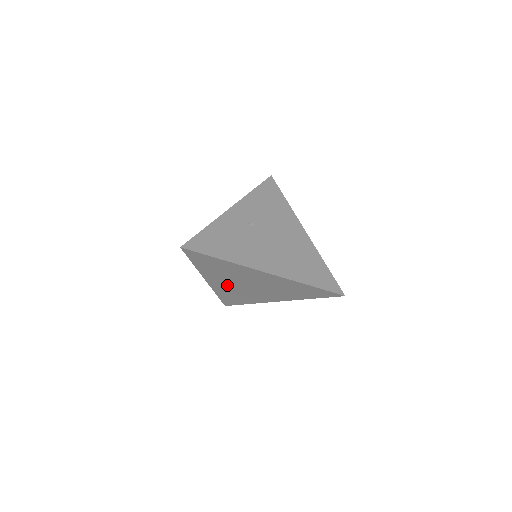
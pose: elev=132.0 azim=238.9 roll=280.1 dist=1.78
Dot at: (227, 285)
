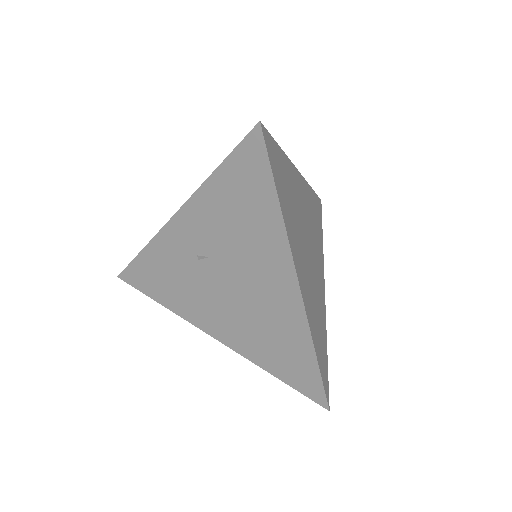
Dot at: occluded
